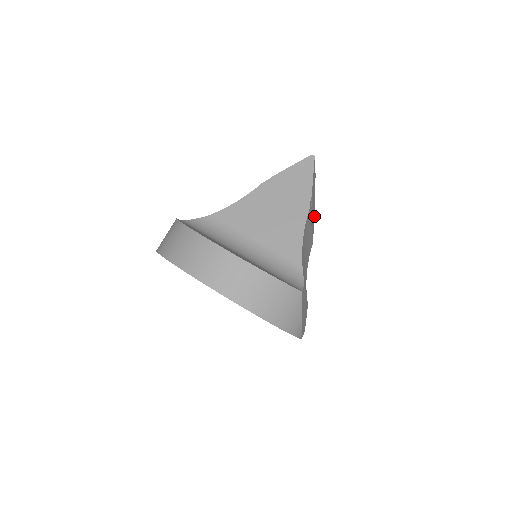
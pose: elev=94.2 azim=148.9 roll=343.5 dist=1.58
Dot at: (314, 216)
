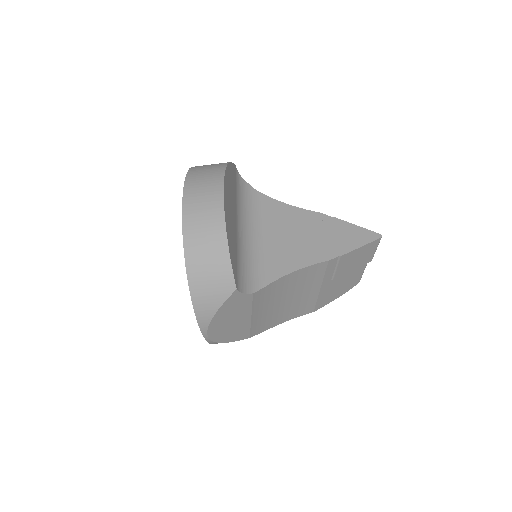
Dot at: (339, 296)
